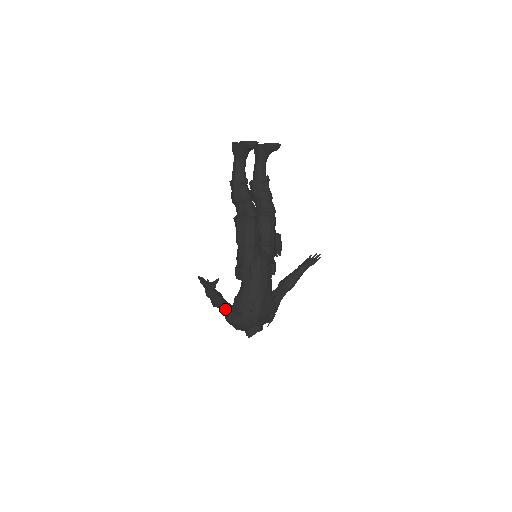
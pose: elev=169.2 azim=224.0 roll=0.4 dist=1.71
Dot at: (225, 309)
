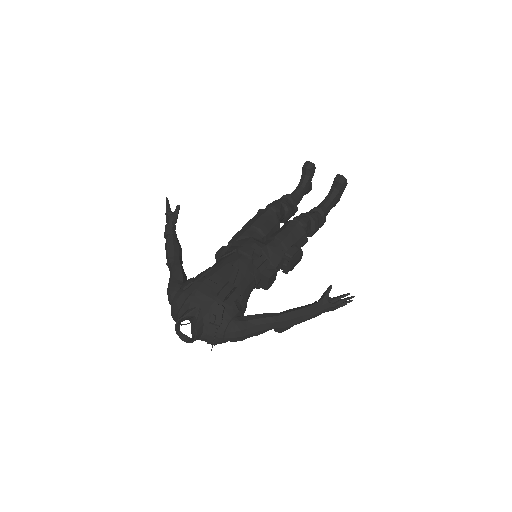
Dot at: (171, 263)
